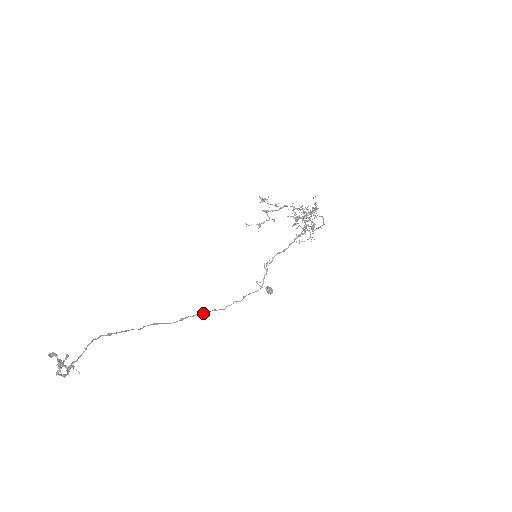
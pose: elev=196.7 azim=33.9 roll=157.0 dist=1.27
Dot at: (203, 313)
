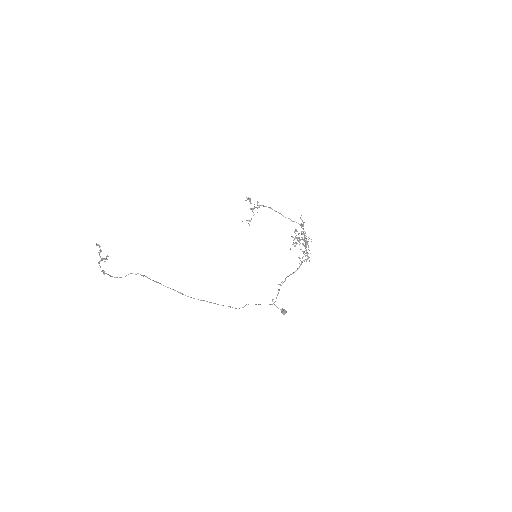
Dot at: occluded
